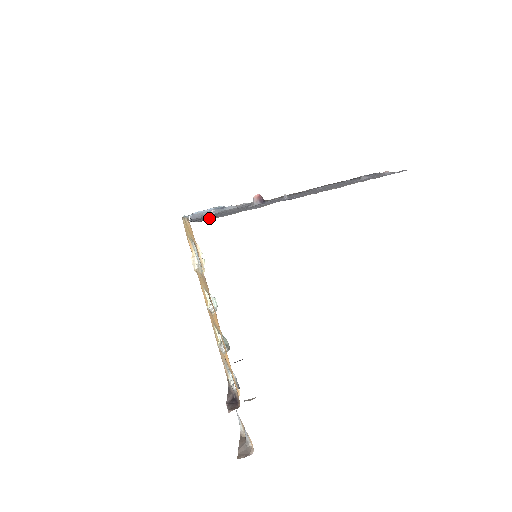
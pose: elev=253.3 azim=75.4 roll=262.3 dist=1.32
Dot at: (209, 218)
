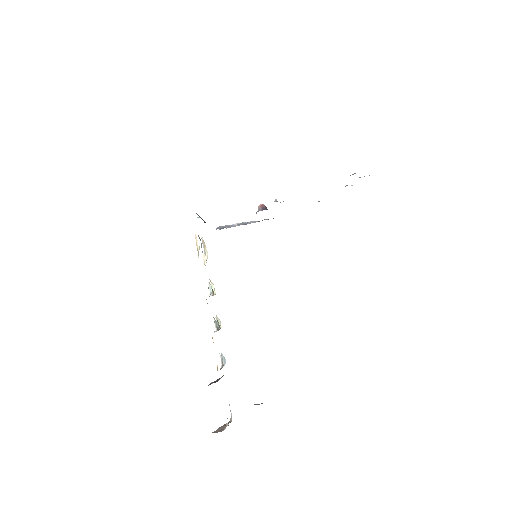
Dot at: occluded
